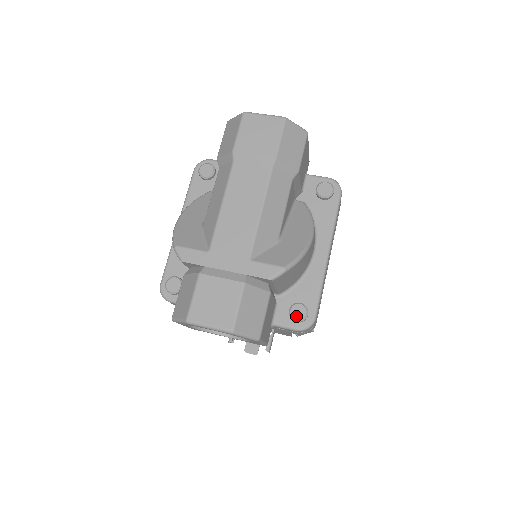
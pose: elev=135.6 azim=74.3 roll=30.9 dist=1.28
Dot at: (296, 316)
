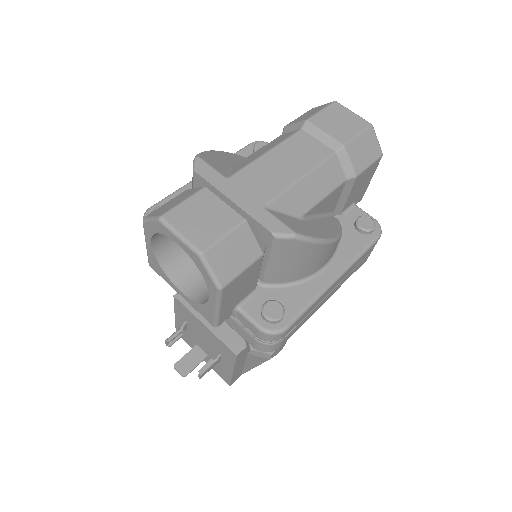
Dot at: (268, 312)
